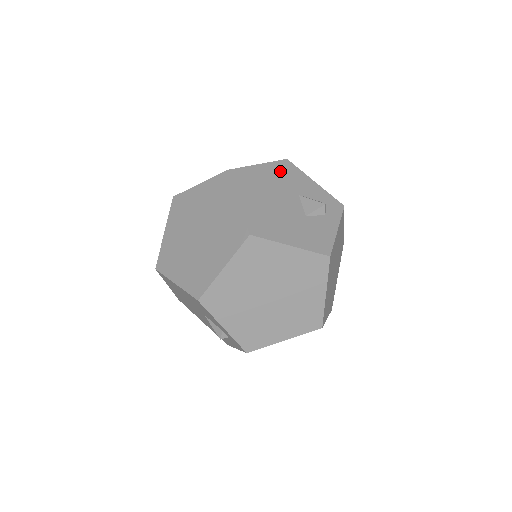
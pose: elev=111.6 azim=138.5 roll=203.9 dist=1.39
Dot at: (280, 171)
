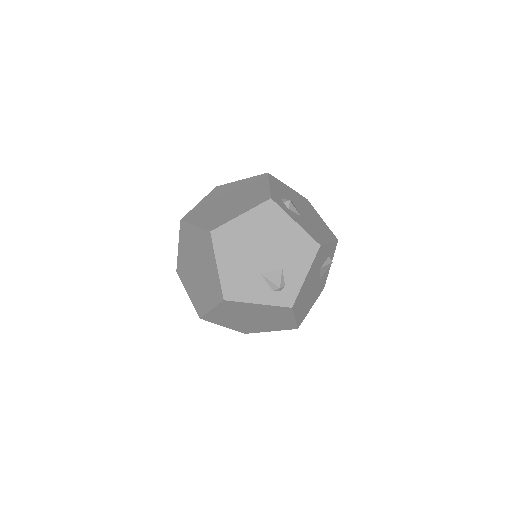
Dot at: (315, 264)
